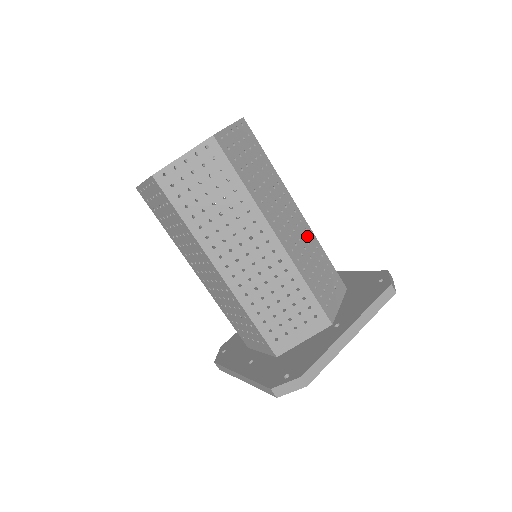
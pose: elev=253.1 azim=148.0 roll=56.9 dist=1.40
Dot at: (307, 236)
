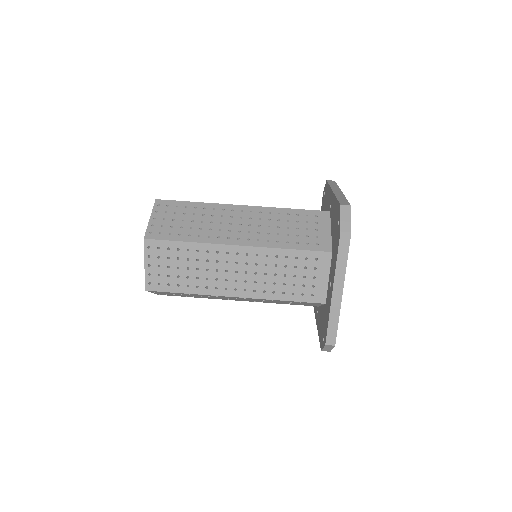
Dot at: occluded
